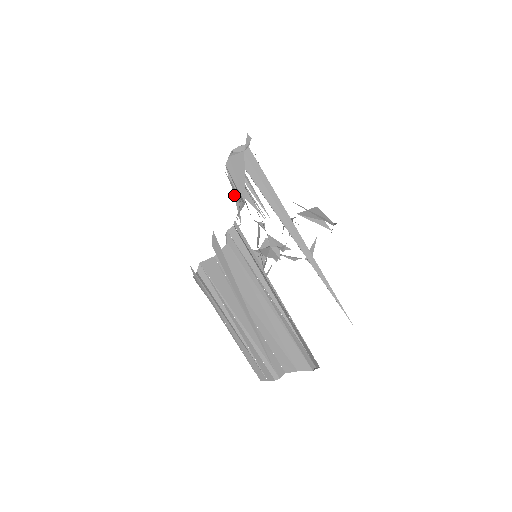
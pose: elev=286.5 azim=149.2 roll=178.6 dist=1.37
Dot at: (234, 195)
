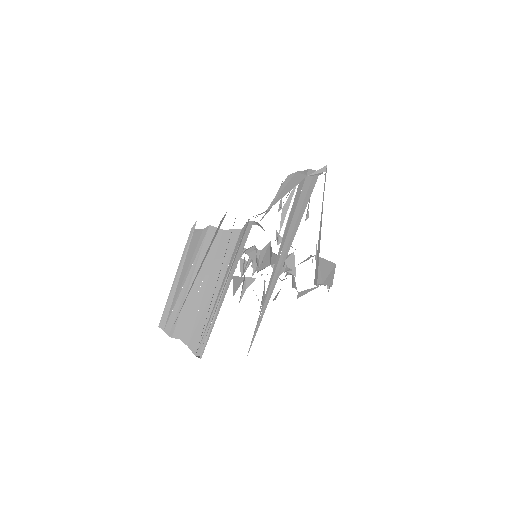
Dot at: occluded
